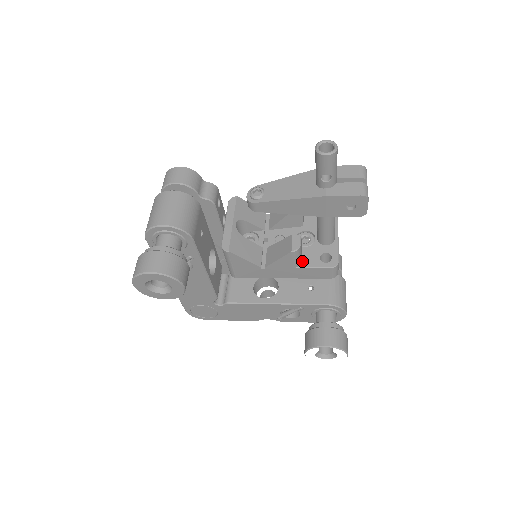
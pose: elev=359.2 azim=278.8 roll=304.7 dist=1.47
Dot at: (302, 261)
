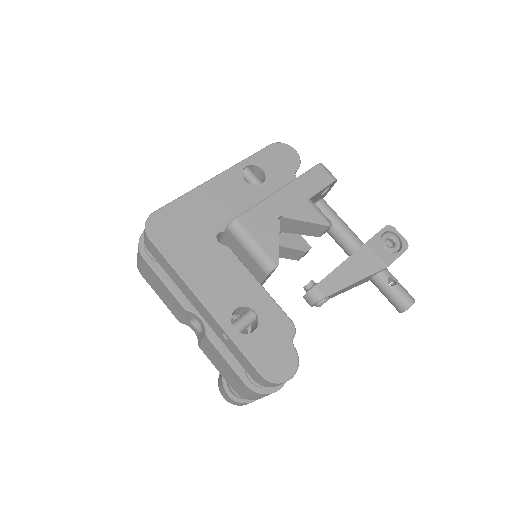
Dot at: occluded
